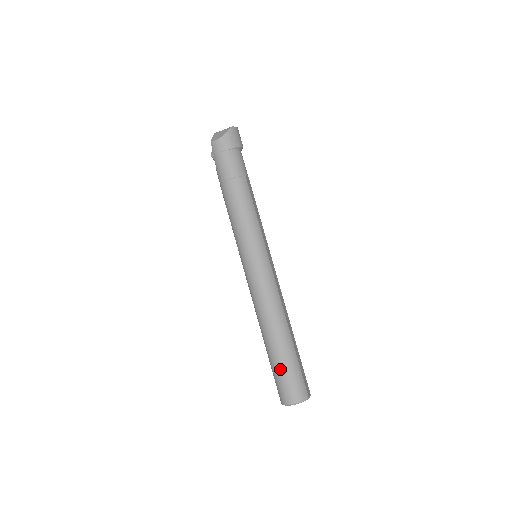
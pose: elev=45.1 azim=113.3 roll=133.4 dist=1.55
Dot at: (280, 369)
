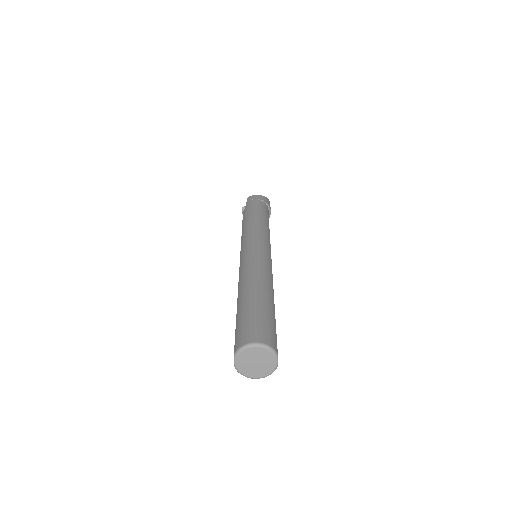
Dot at: (252, 311)
